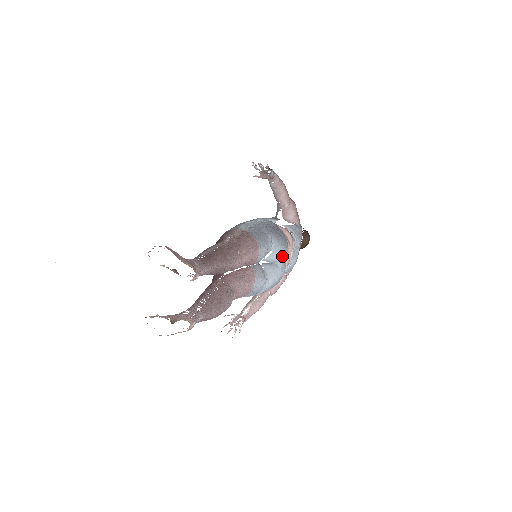
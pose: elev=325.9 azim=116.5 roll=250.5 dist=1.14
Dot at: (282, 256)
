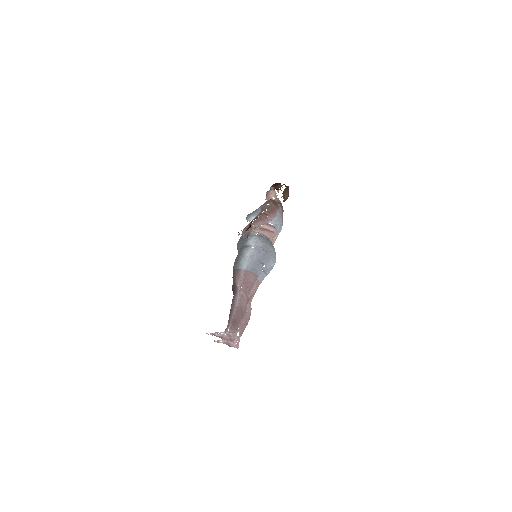
Dot at: (272, 262)
